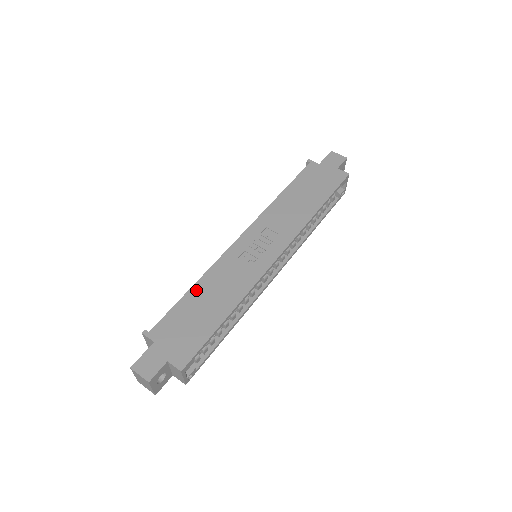
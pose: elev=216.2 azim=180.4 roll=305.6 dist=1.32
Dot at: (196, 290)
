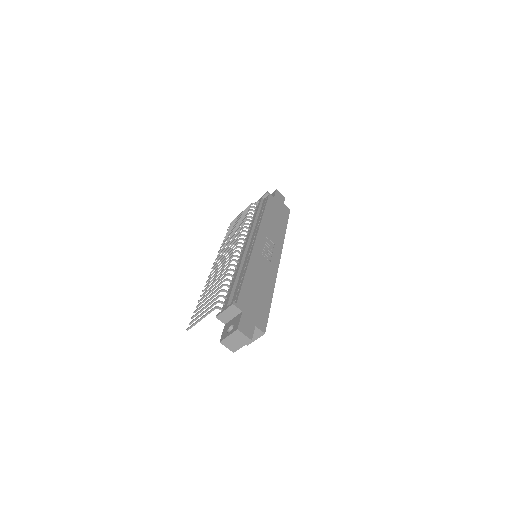
Dot at: (249, 276)
